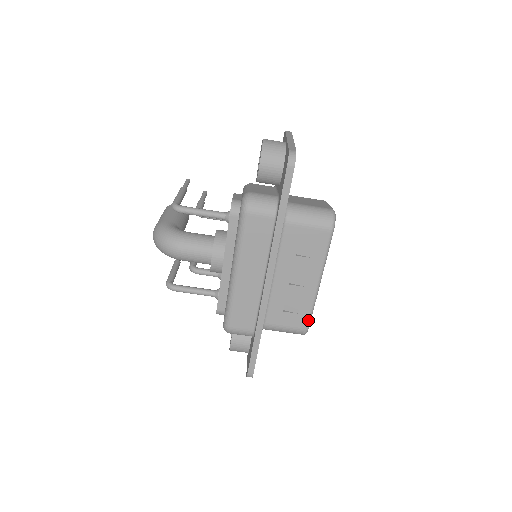
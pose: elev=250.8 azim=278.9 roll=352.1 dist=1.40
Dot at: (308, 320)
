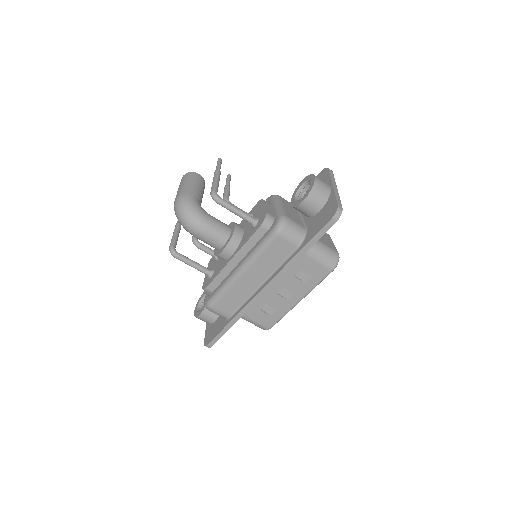
Dot at: (275, 323)
